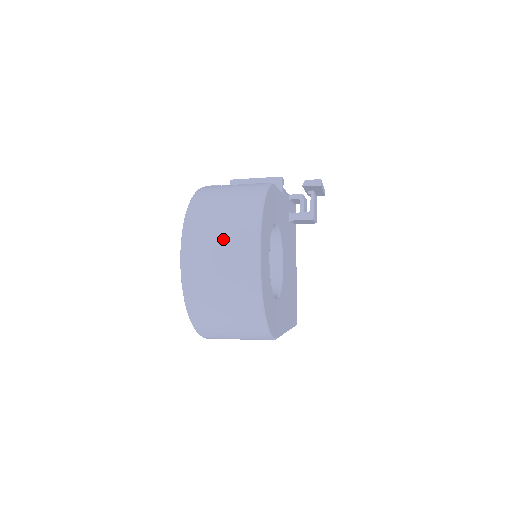
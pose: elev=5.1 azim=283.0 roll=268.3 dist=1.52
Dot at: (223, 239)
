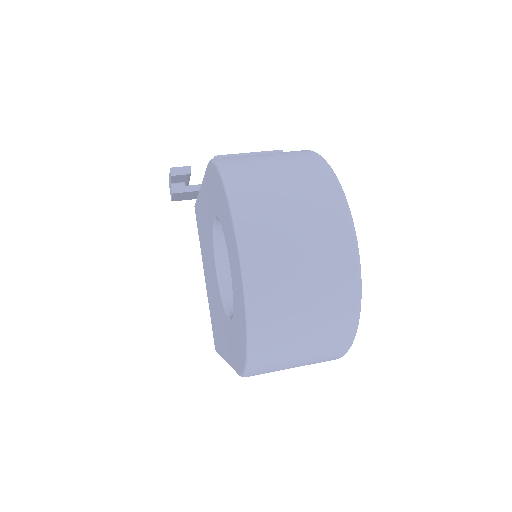
Dot at: (302, 223)
